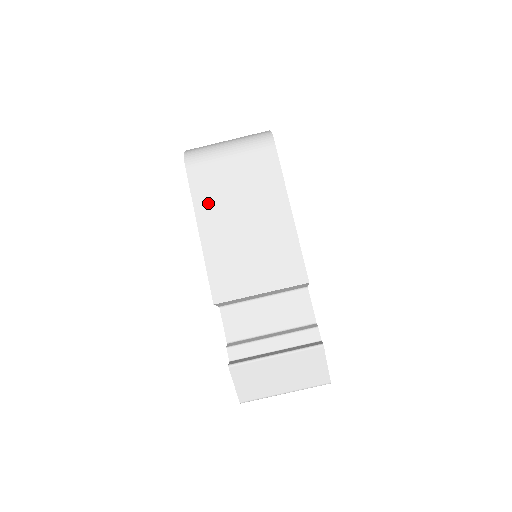
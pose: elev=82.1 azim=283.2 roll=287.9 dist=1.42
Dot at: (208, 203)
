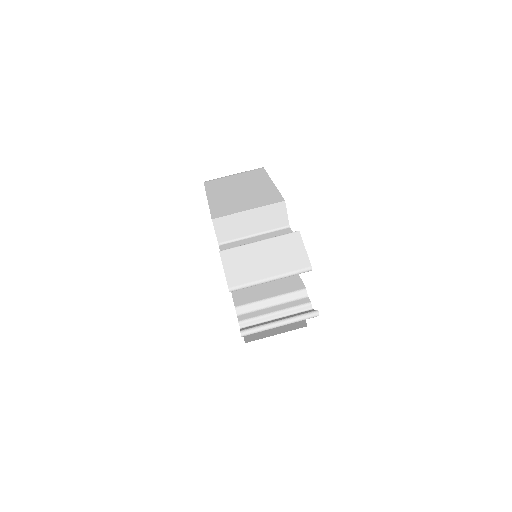
Dot at: (216, 189)
